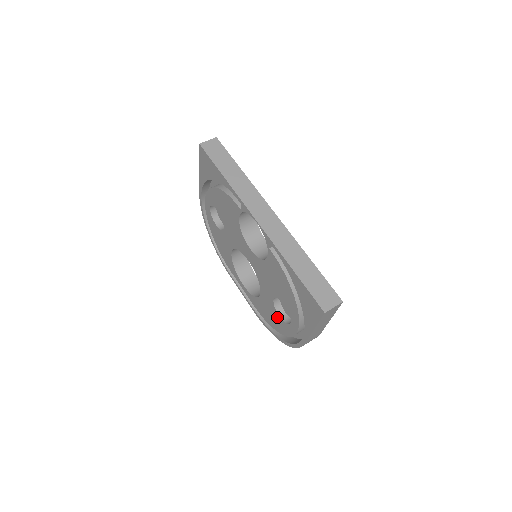
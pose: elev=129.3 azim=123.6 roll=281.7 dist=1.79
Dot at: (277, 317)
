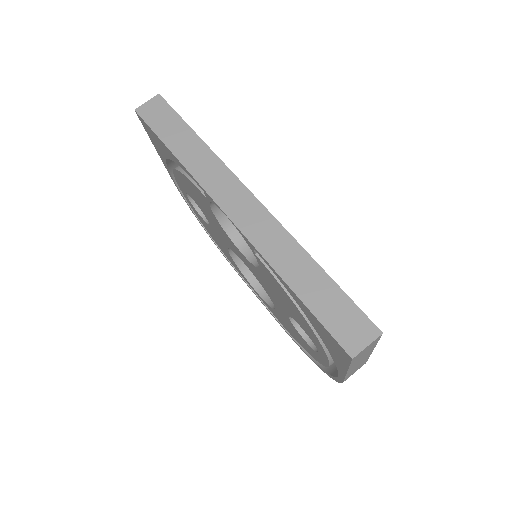
Dot at: (302, 339)
